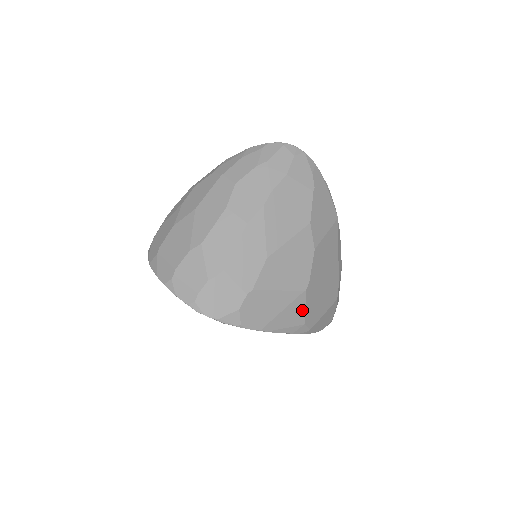
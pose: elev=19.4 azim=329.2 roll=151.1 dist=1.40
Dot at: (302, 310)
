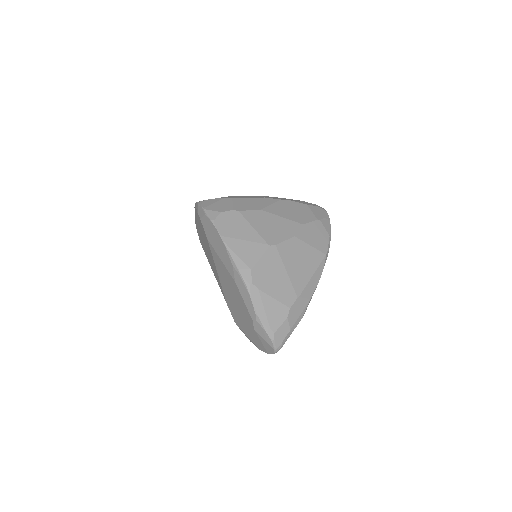
Dot at: (257, 257)
